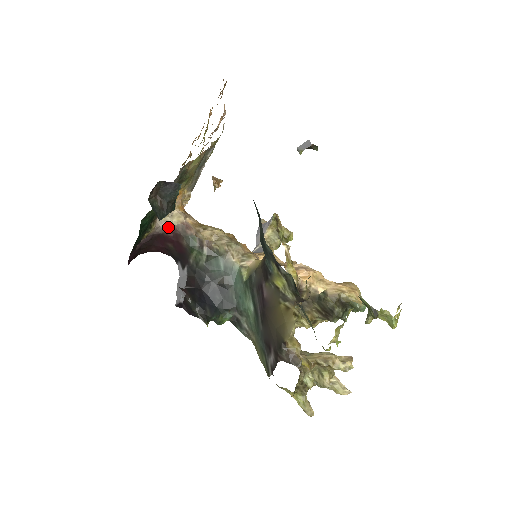
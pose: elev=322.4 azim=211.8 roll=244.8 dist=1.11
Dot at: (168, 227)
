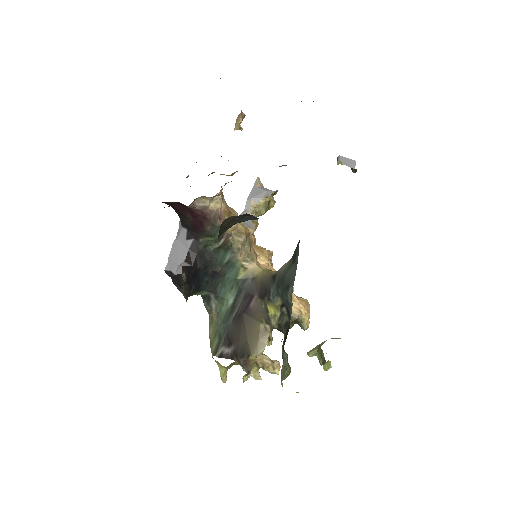
Dot at: (202, 207)
